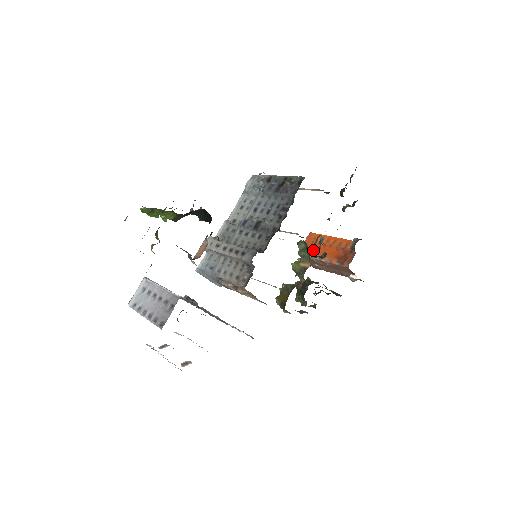
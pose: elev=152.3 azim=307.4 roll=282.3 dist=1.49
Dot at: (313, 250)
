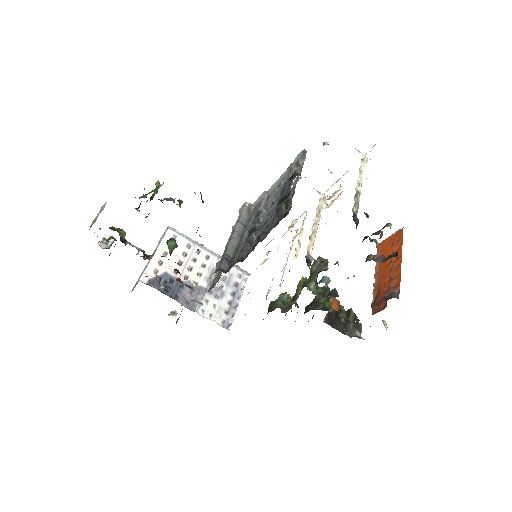
Dot at: (307, 286)
